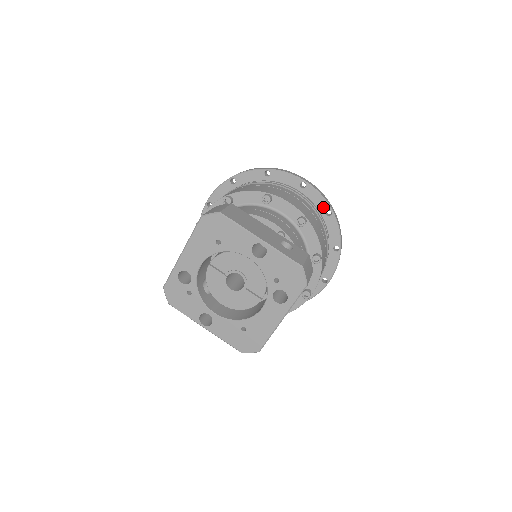
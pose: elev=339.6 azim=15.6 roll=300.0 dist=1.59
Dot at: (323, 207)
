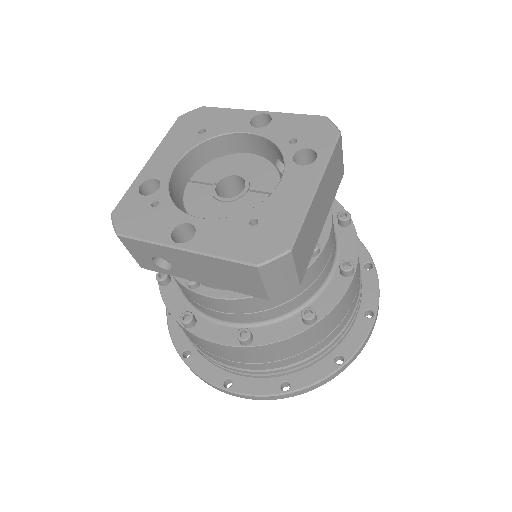
Dot at: occluded
